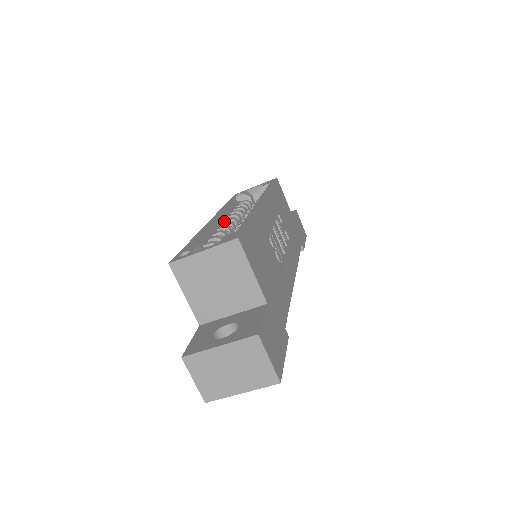
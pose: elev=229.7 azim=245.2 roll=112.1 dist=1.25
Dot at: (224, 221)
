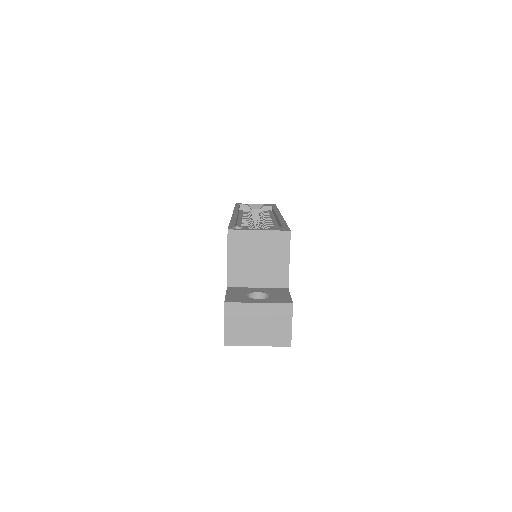
Dot at: (242, 219)
